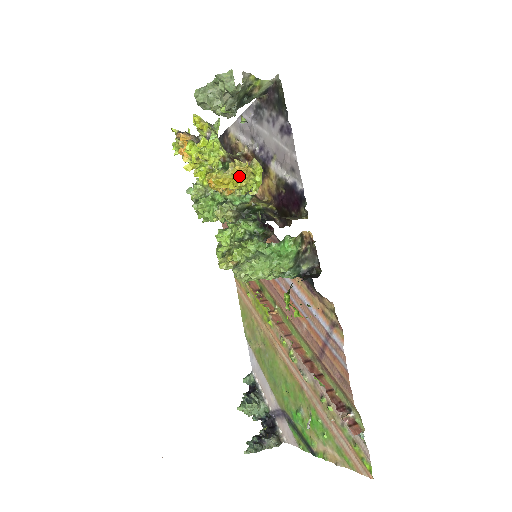
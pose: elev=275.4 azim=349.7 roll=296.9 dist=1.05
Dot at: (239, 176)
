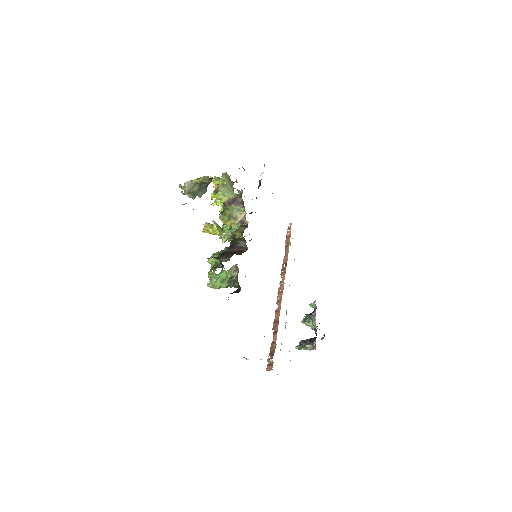
Dot at: (209, 231)
